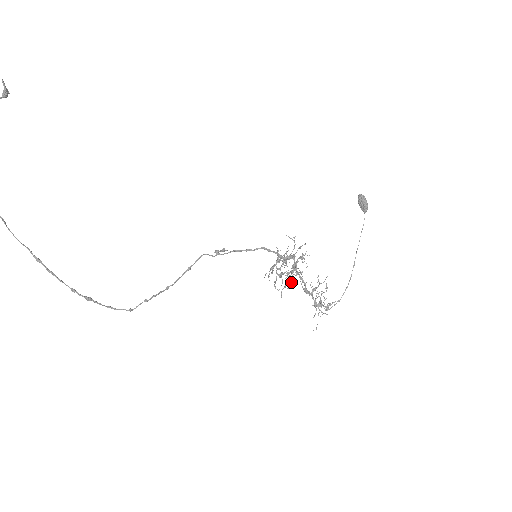
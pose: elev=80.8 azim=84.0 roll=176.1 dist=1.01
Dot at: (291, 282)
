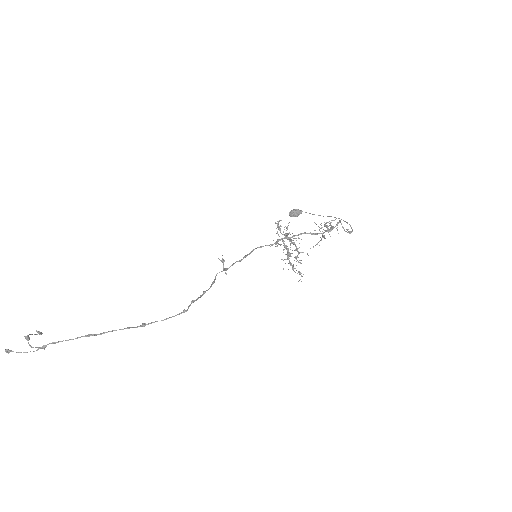
Dot at: occluded
